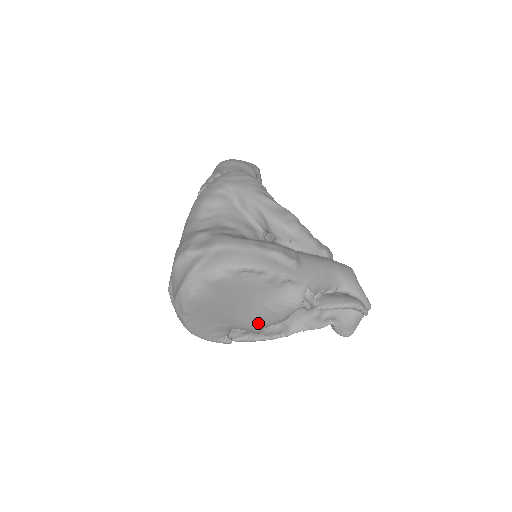
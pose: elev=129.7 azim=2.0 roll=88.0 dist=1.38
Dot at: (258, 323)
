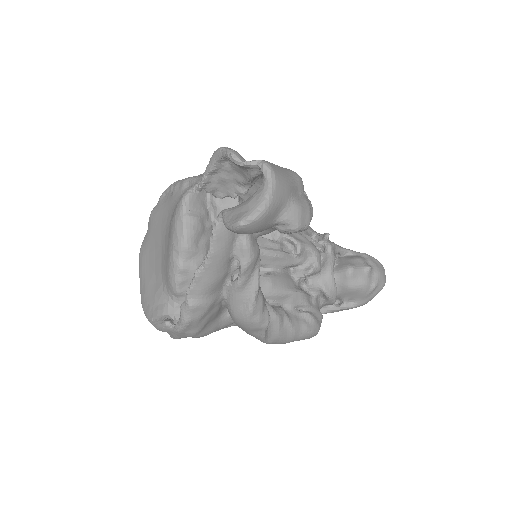
Dot at: (169, 255)
